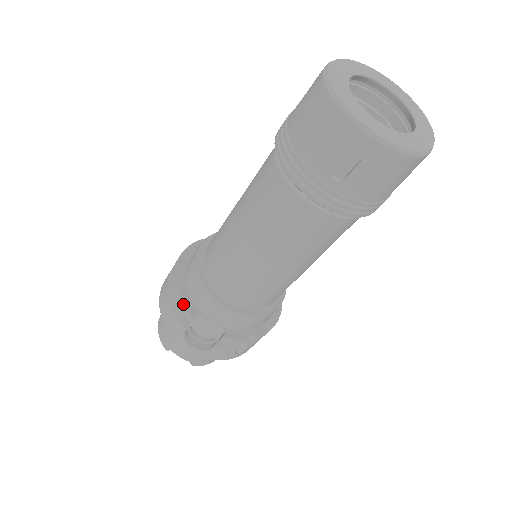
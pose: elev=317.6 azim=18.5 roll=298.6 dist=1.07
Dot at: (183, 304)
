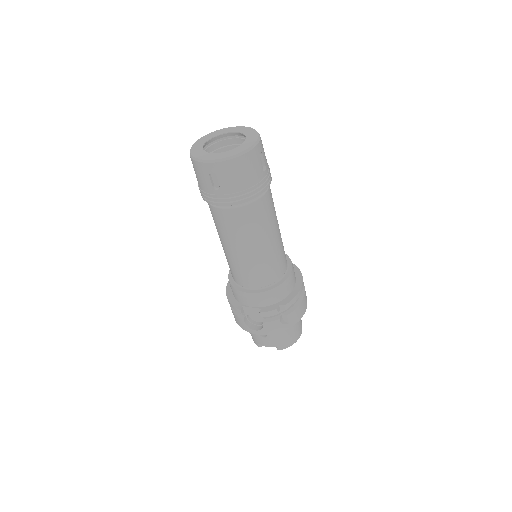
Dot at: (232, 304)
